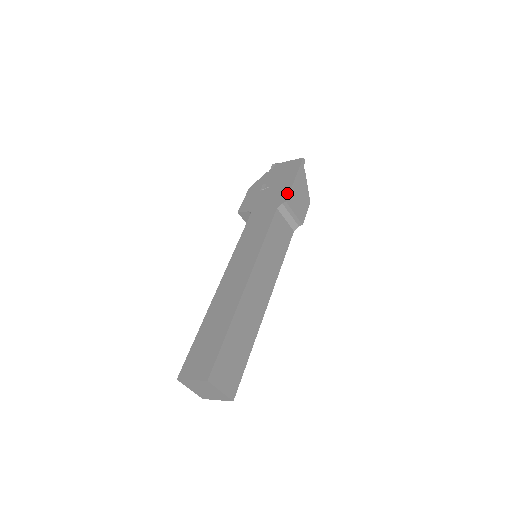
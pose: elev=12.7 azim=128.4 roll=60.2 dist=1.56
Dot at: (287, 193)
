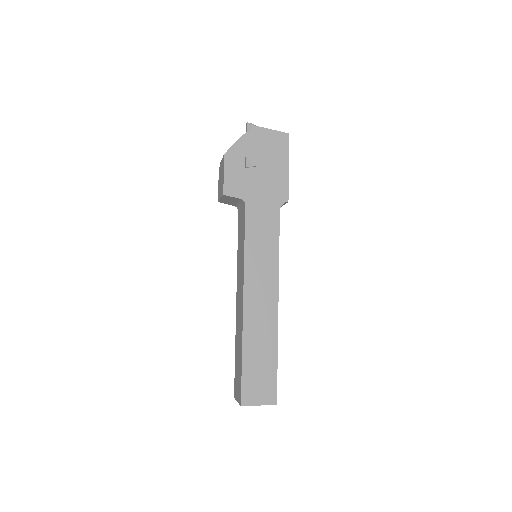
Dot at: (286, 189)
